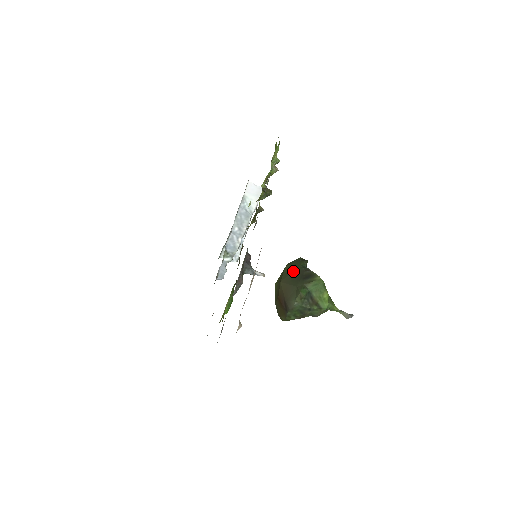
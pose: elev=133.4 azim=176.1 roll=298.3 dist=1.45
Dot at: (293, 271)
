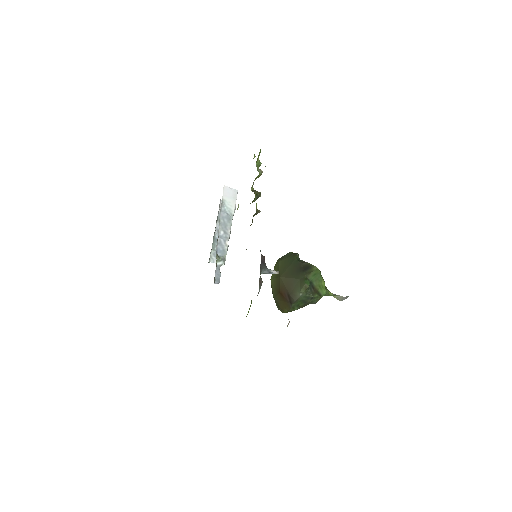
Dot at: (290, 265)
